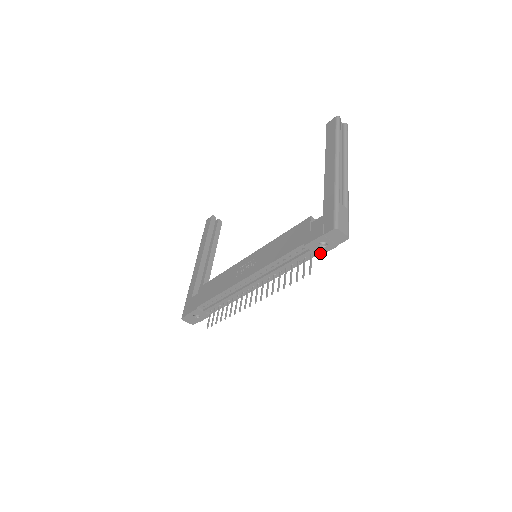
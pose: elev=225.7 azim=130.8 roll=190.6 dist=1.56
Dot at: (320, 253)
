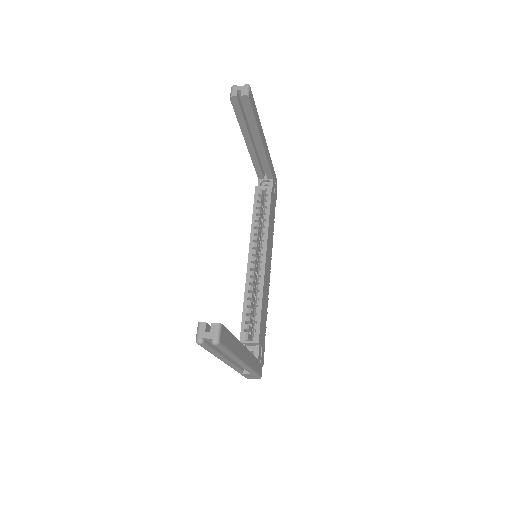
Dot at: occluded
